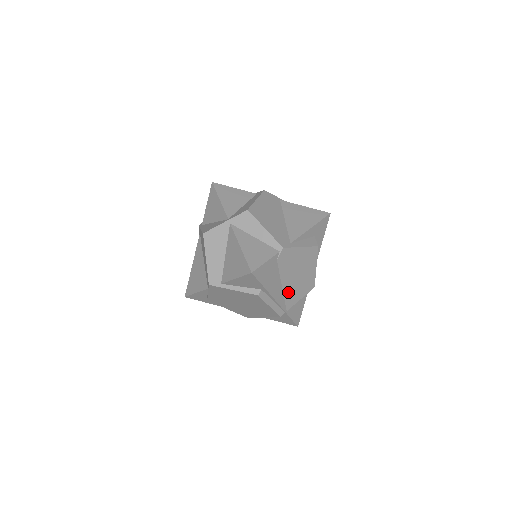
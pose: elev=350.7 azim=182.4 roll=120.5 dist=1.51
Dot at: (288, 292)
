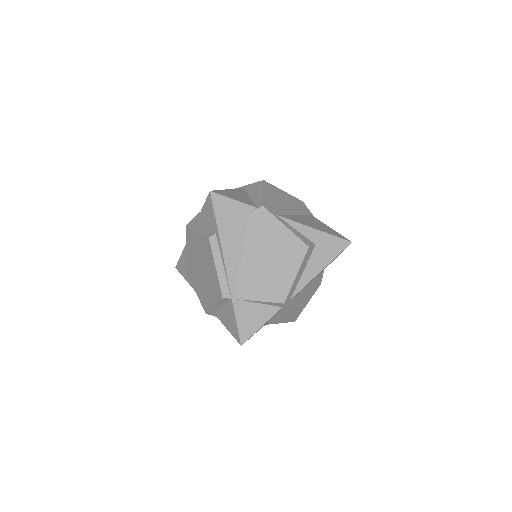
Dot at: (246, 273)
